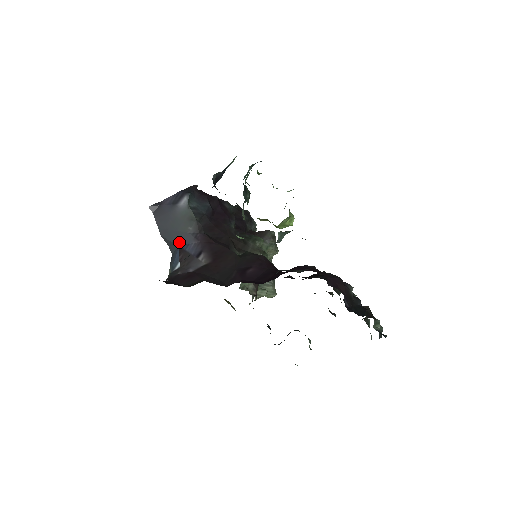
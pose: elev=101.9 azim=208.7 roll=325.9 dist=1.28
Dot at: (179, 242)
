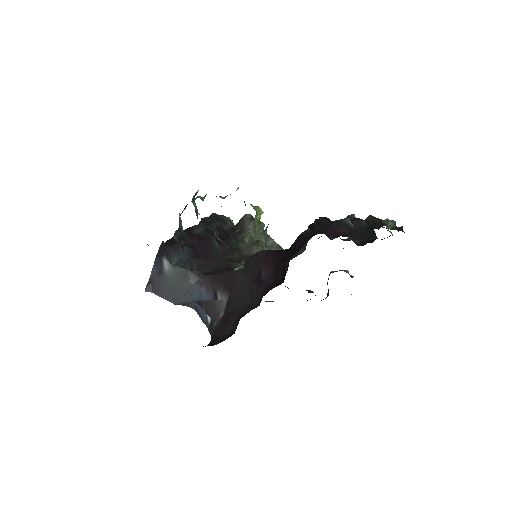
Dot at: (192, 298)
